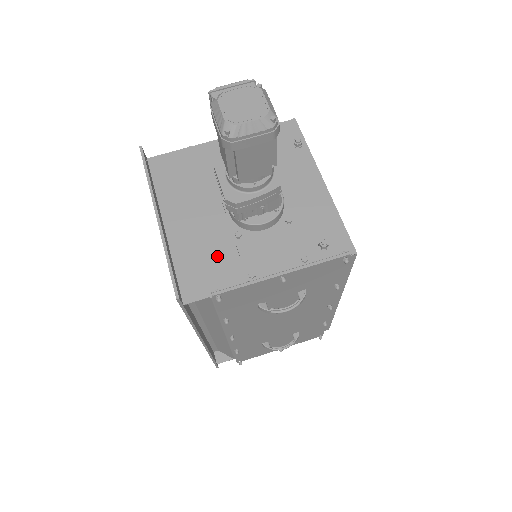
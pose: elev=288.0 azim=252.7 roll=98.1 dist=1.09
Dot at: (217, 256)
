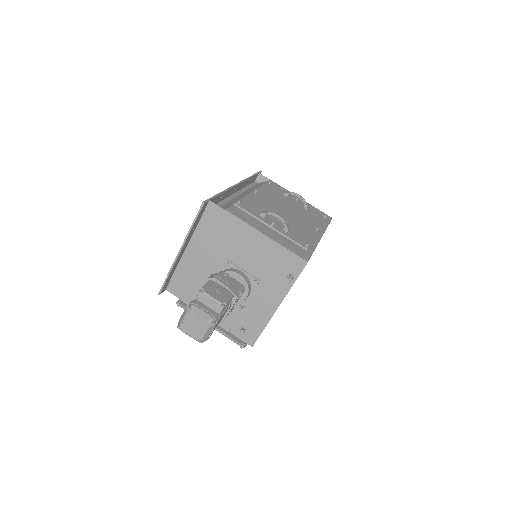
Dot at: (196, 286)
